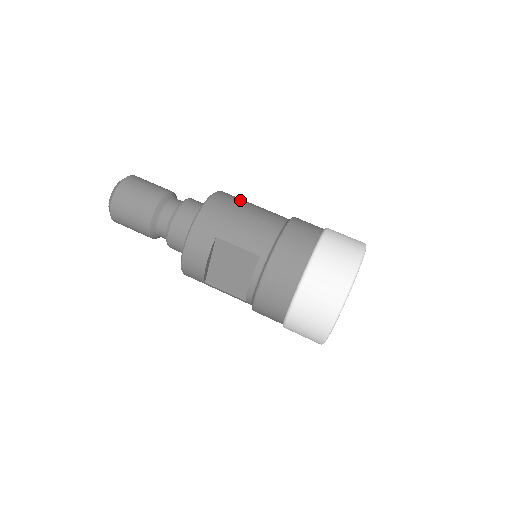
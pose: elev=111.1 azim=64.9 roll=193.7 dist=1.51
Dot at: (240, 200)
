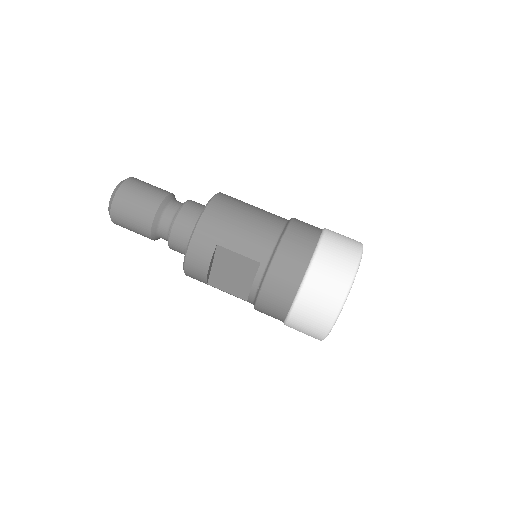
Dot at: (239, 203)
